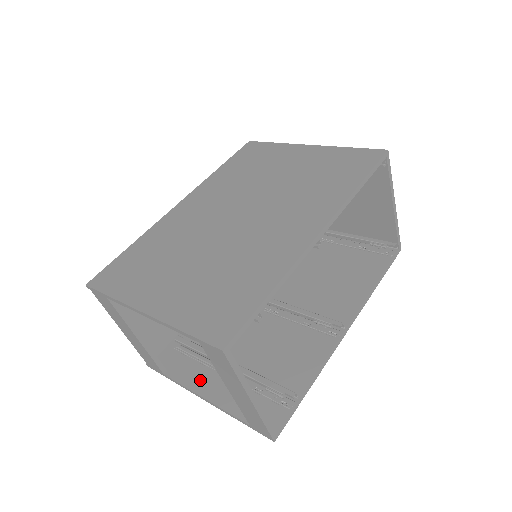
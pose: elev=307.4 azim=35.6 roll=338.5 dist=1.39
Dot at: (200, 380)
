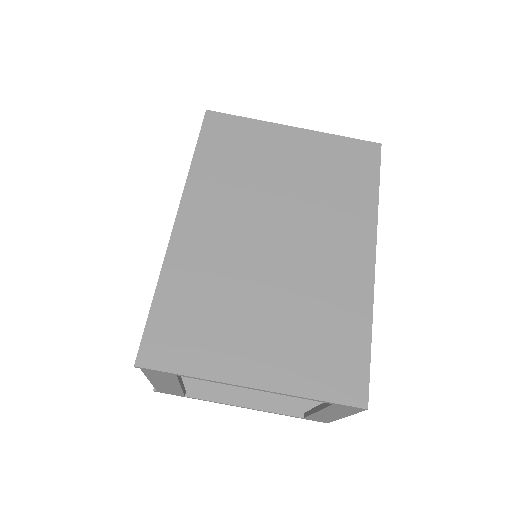
Dot at: (230, 391)
